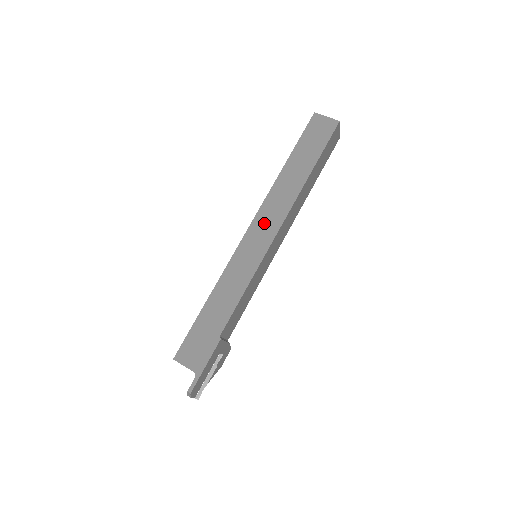
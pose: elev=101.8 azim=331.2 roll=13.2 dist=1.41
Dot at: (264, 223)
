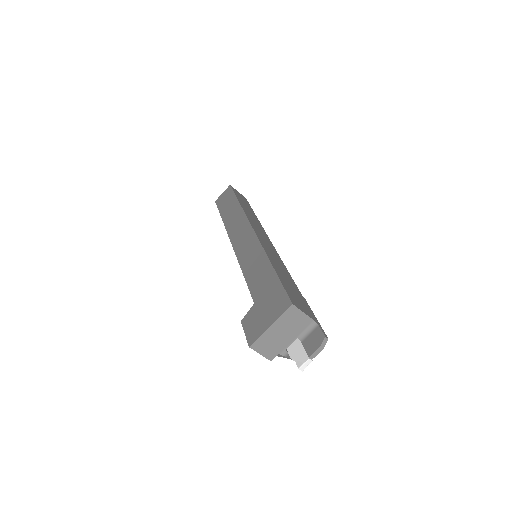
Dot at: (259, 230)
